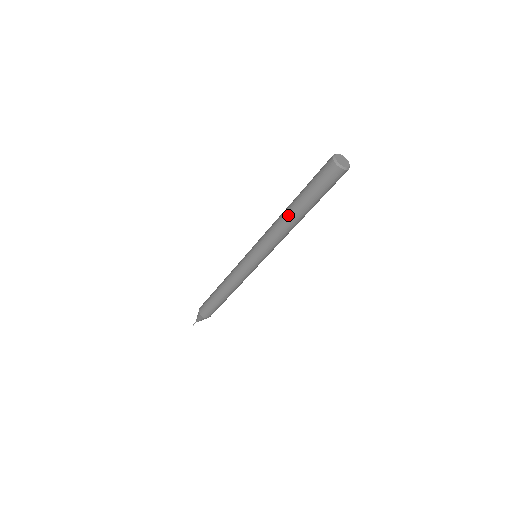
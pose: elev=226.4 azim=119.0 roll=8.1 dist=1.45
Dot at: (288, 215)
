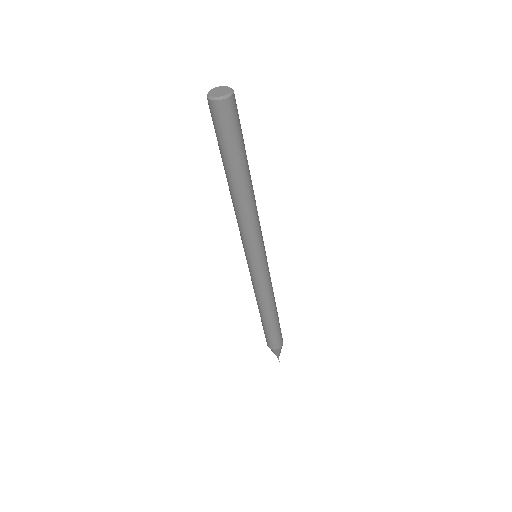
Dot at: (232, 192)
